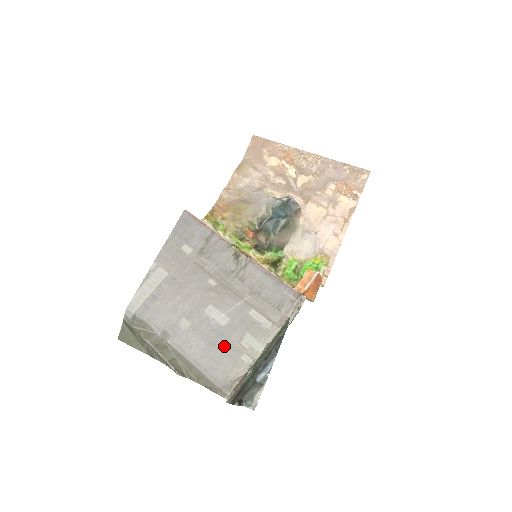
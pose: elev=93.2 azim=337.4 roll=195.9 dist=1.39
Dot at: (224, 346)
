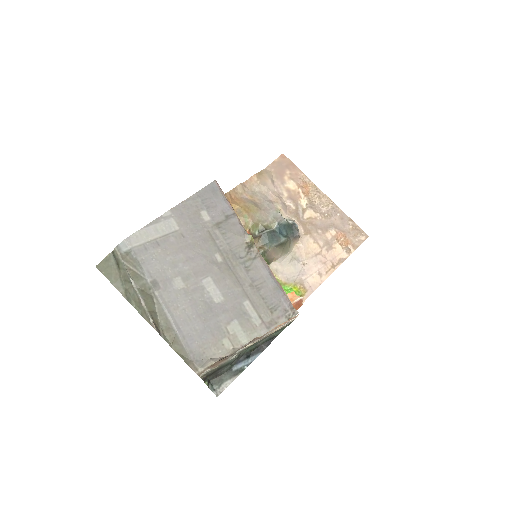
Dot at: (210, 322)
